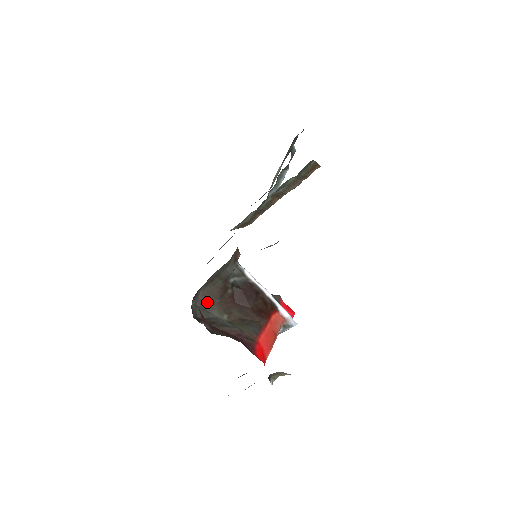
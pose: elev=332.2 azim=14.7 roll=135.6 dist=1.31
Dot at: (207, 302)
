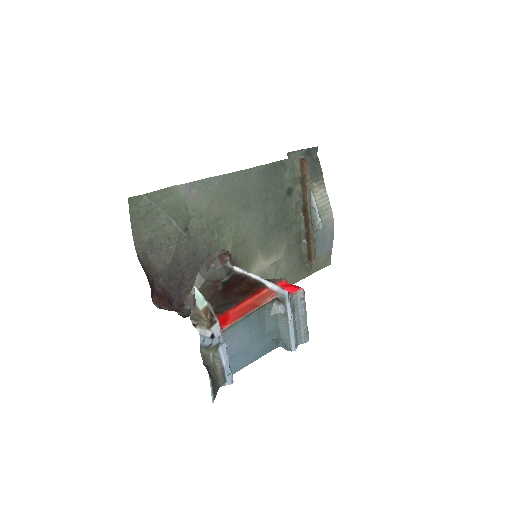
Dot at: occluded
